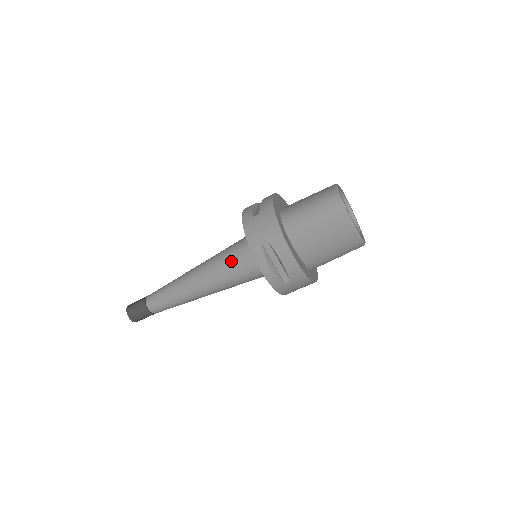
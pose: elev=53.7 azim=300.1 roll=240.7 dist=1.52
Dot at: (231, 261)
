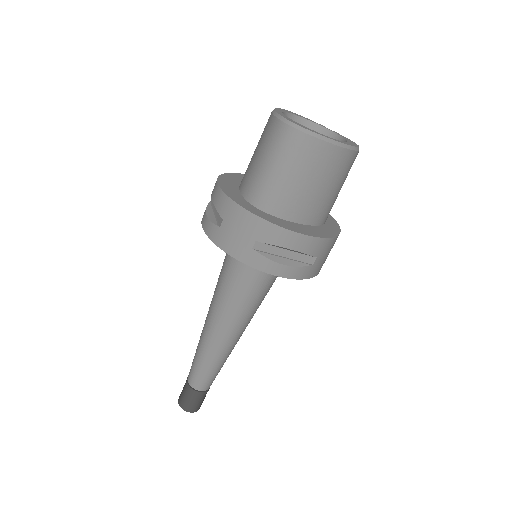
Dot at: (237, 286)
